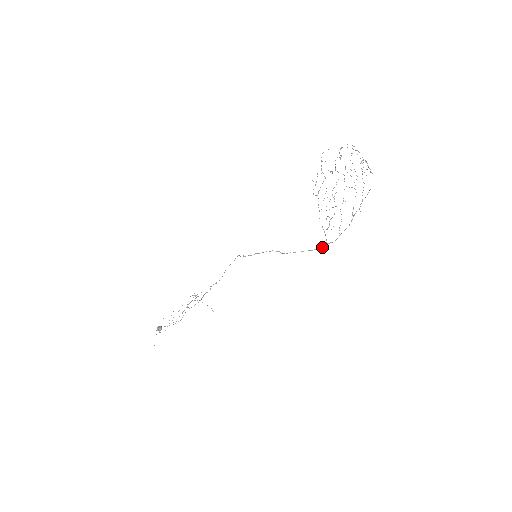
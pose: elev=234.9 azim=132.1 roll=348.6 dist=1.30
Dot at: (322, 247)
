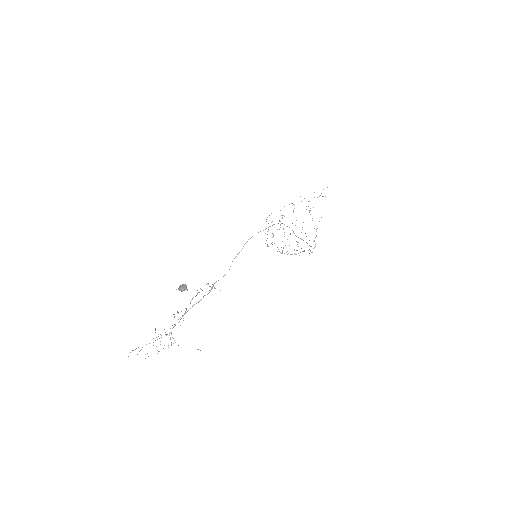
Dot at: (311, 246)
